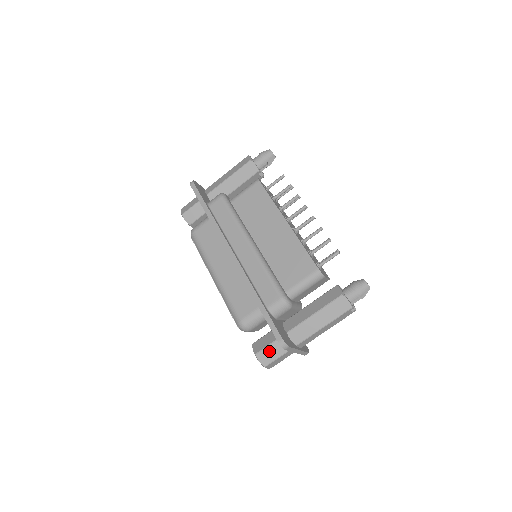
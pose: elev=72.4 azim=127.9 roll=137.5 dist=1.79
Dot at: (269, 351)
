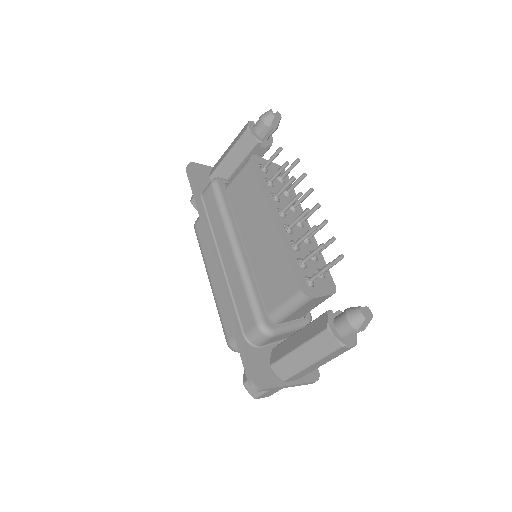
Dot at: occluded
